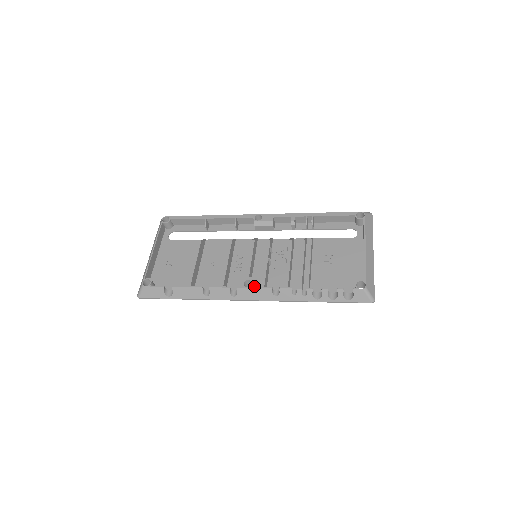
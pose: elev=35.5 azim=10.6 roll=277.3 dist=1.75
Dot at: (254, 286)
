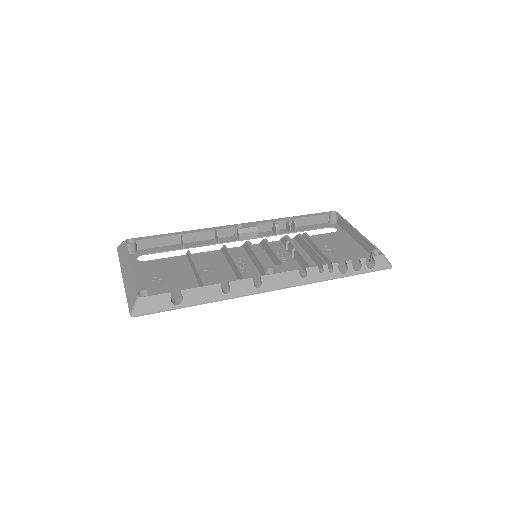
Dot at: (279, 271)
